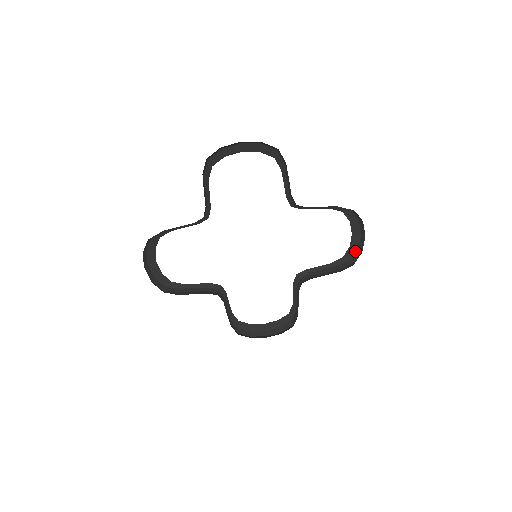
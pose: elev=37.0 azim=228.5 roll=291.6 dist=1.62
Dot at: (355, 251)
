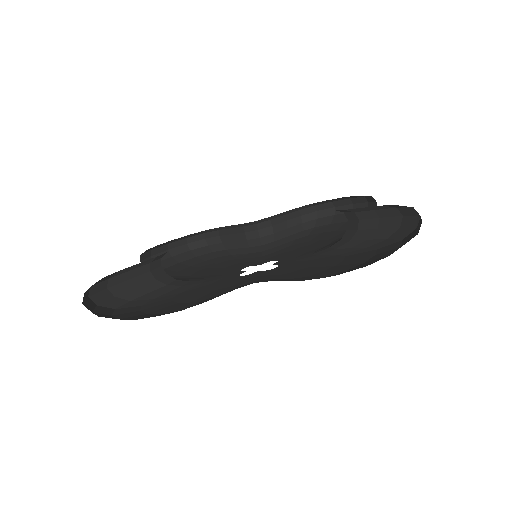
Dot at: (326, 202)
